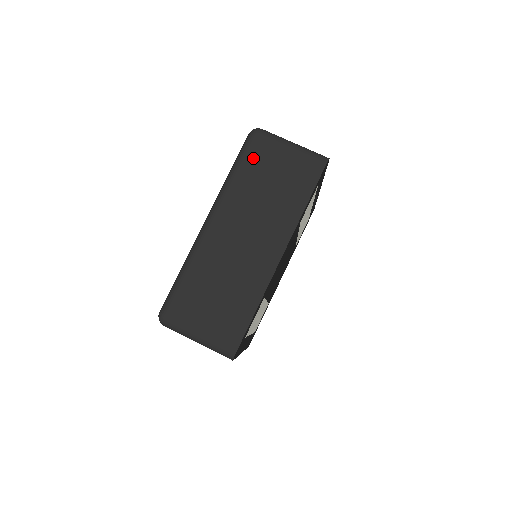
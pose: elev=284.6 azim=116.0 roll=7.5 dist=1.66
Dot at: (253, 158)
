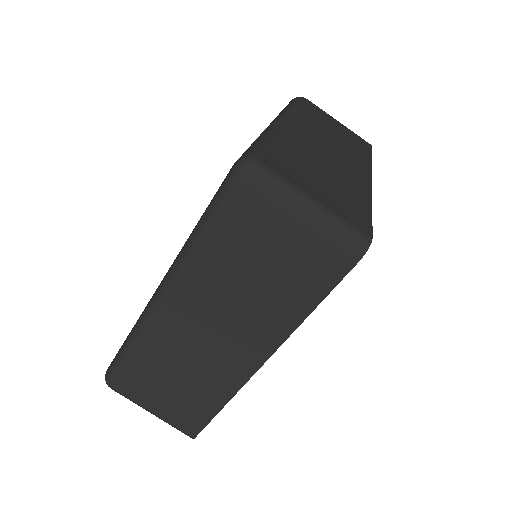
Dot at: (233, 222)
